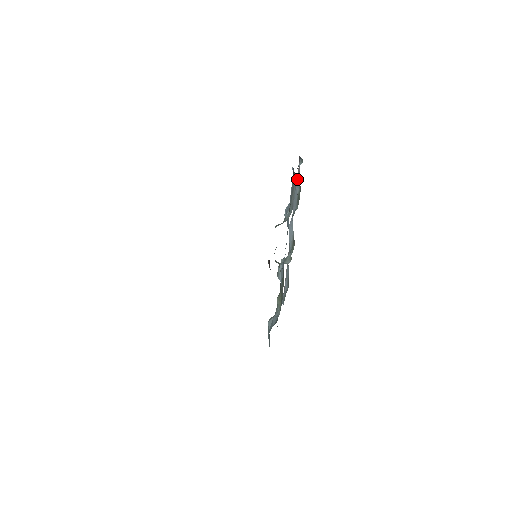
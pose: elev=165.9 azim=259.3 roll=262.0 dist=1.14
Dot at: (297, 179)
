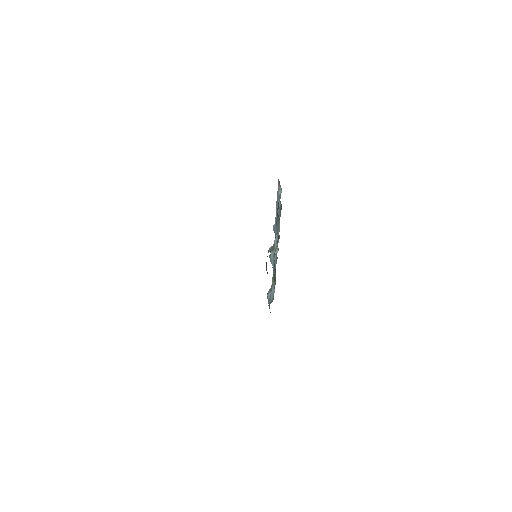
Dot at: (278, 194)
